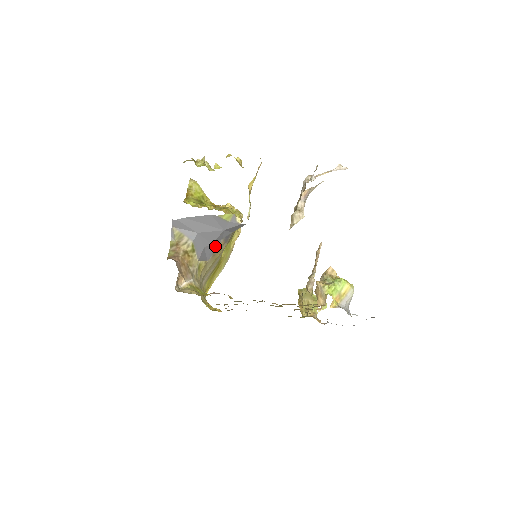
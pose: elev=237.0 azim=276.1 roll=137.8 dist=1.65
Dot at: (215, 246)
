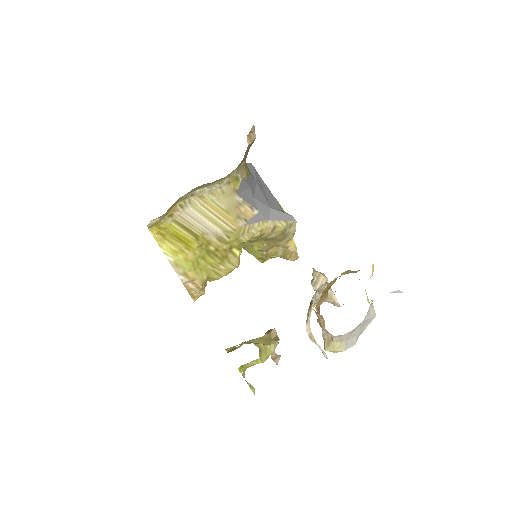
Dot at: (251, 203)
